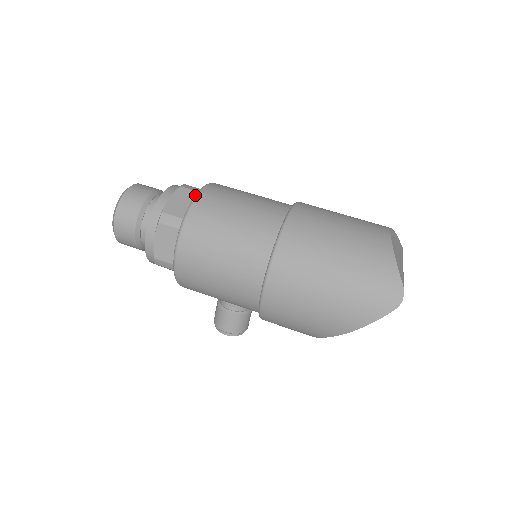
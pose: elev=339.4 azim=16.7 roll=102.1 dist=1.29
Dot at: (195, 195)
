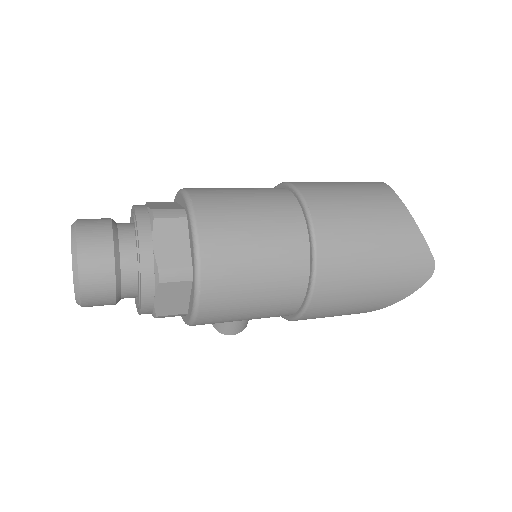
Dot at: (193, 233)
